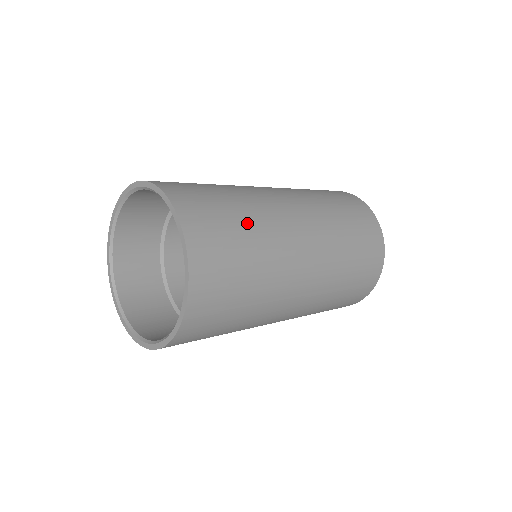
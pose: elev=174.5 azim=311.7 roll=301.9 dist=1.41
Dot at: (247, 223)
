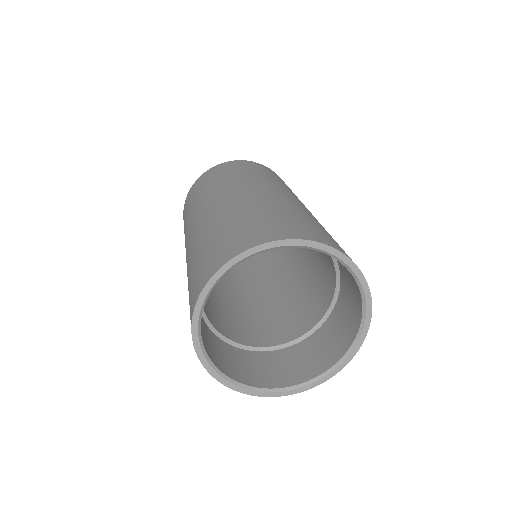
Dot at: occluded
